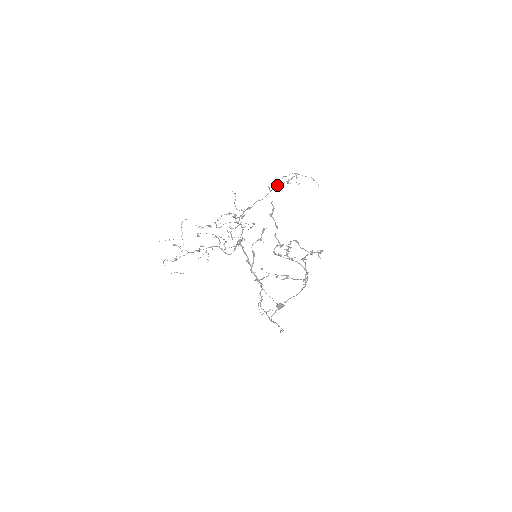
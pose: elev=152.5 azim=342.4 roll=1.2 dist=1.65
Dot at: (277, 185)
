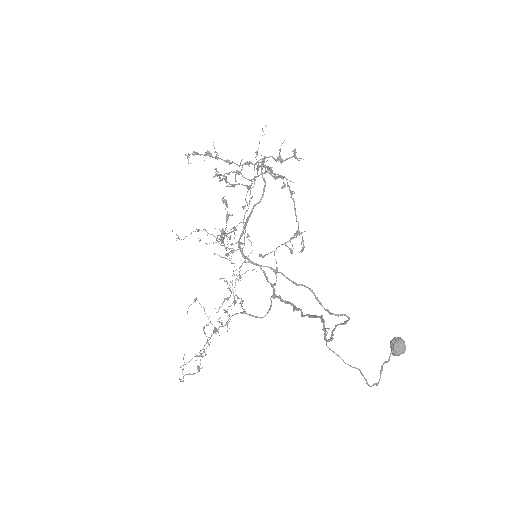
Dot at: occluded
